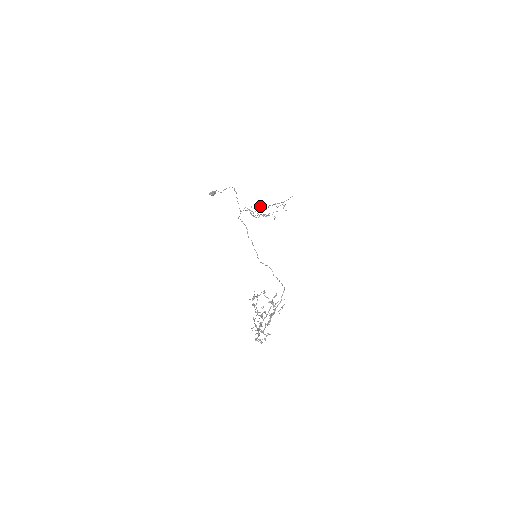
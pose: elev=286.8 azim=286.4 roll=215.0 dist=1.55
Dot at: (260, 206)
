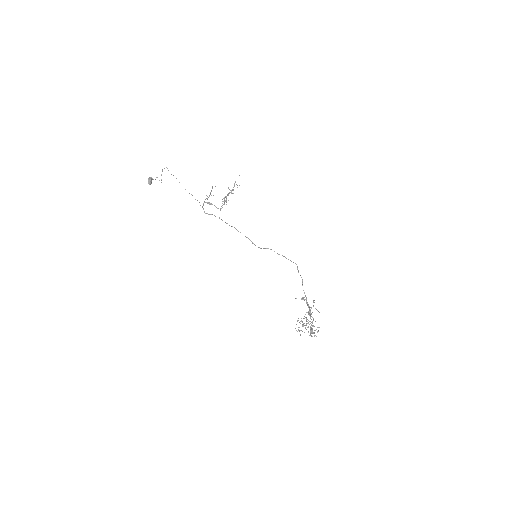
Dot at: occluded
